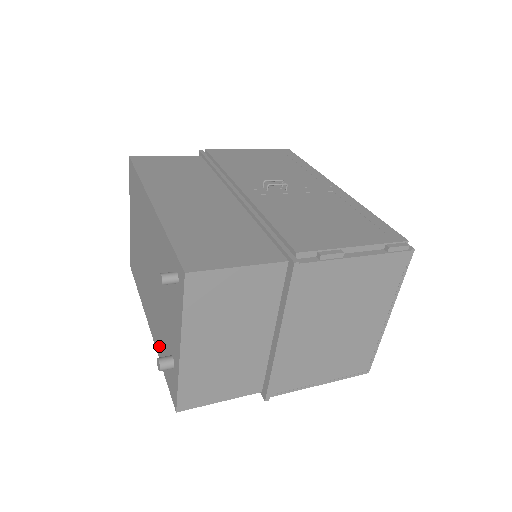
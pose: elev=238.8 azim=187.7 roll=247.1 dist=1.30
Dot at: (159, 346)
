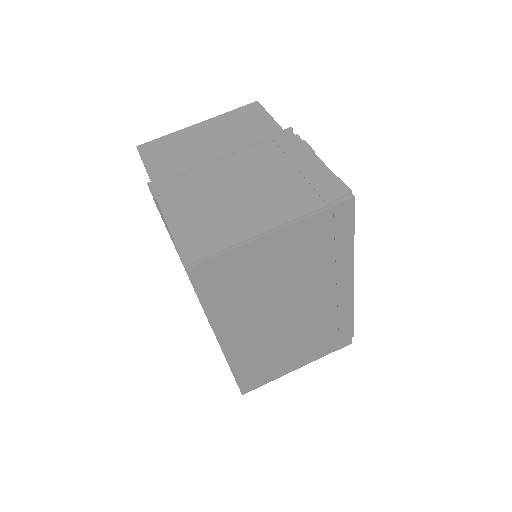
Dot at: occluded
